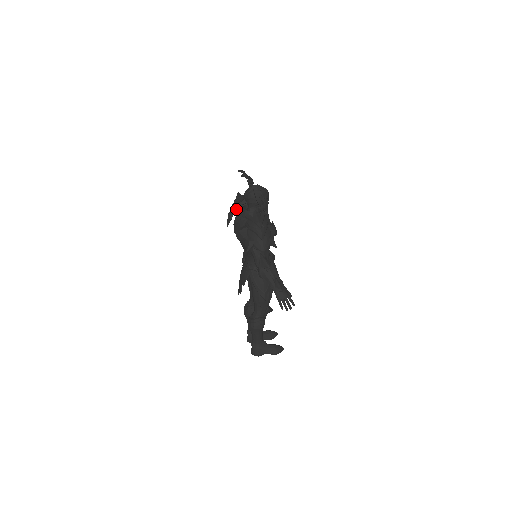
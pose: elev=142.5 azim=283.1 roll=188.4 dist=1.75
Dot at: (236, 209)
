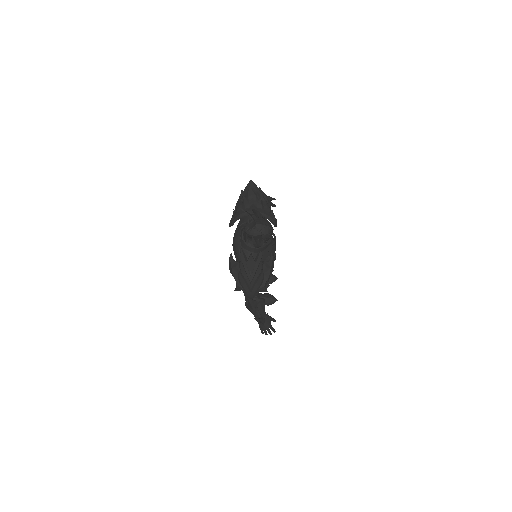
Dot at: occluded
